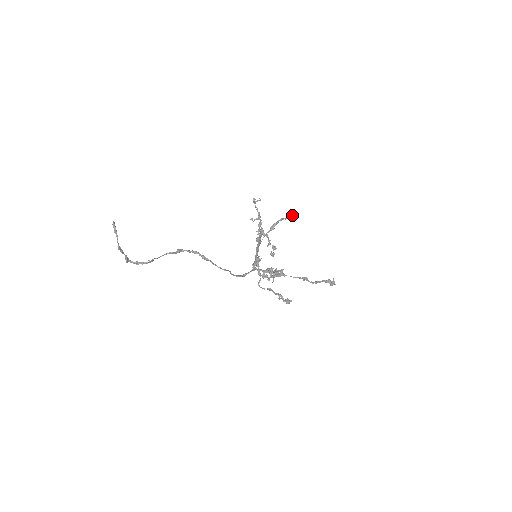
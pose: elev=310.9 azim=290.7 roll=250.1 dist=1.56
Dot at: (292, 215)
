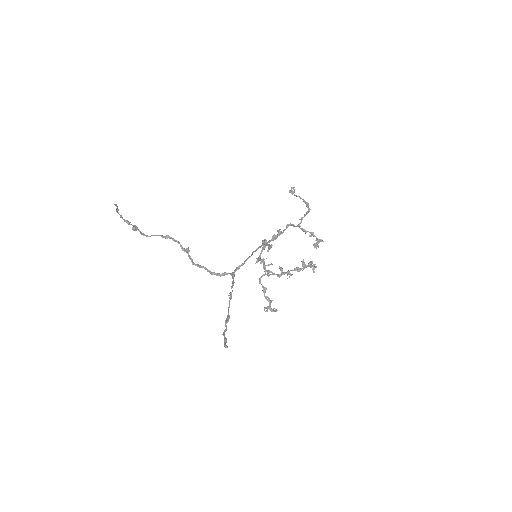
Dot at: occluded
